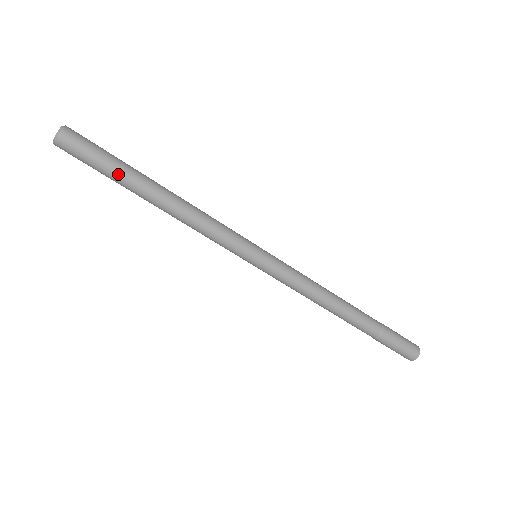
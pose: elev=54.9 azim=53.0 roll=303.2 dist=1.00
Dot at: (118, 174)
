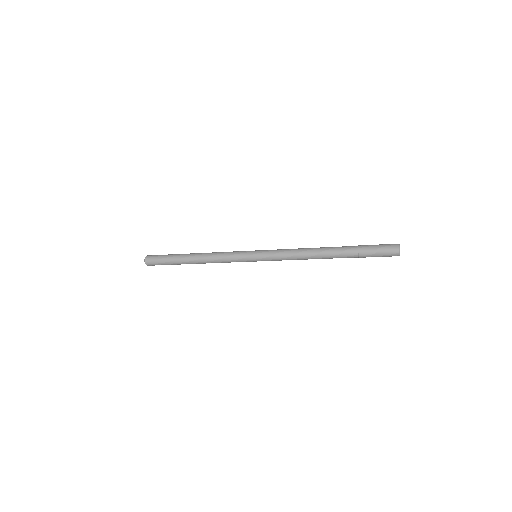
Dot at: (173, 263)
